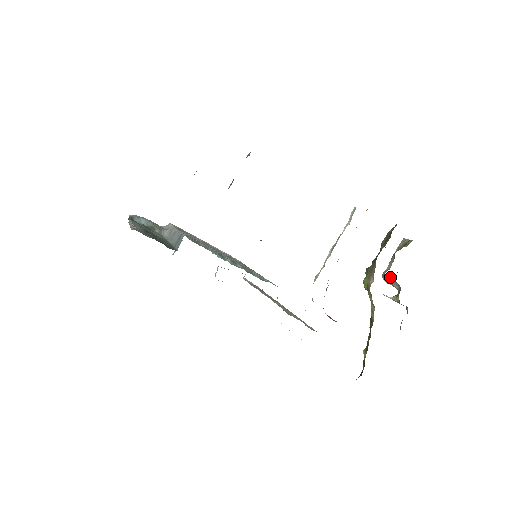
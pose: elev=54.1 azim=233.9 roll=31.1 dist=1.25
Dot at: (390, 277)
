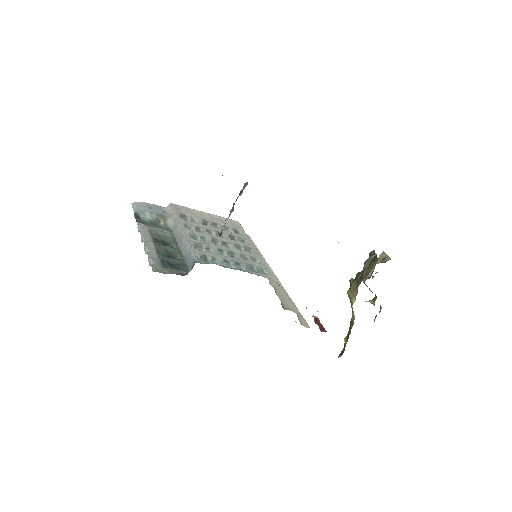
Dot at: (369, 288)
